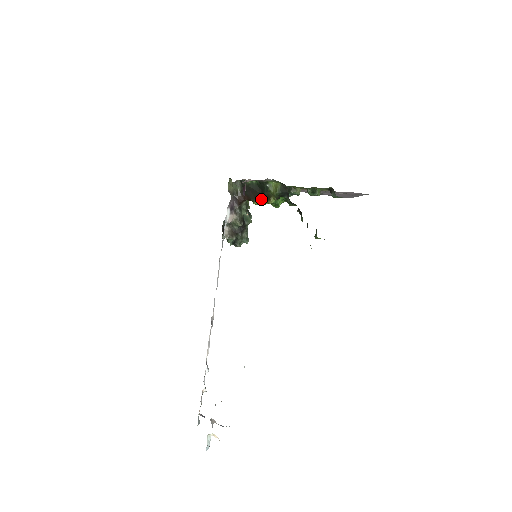
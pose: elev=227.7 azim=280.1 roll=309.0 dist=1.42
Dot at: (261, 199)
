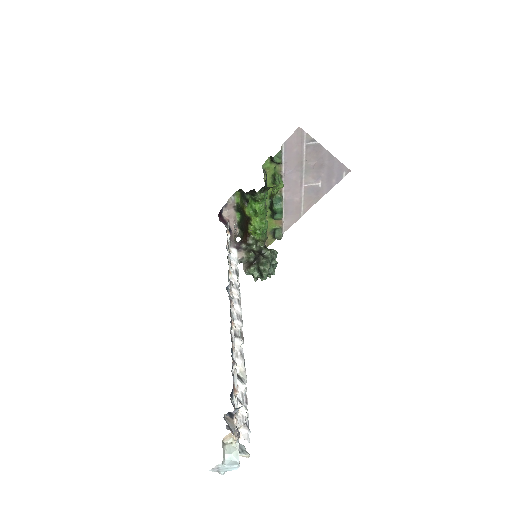
Dot at: (248, 221)
